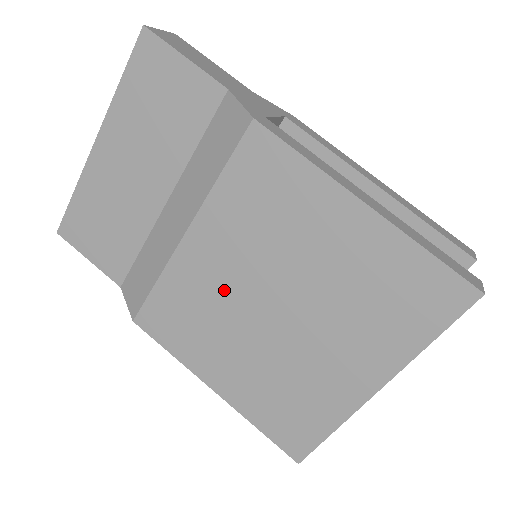
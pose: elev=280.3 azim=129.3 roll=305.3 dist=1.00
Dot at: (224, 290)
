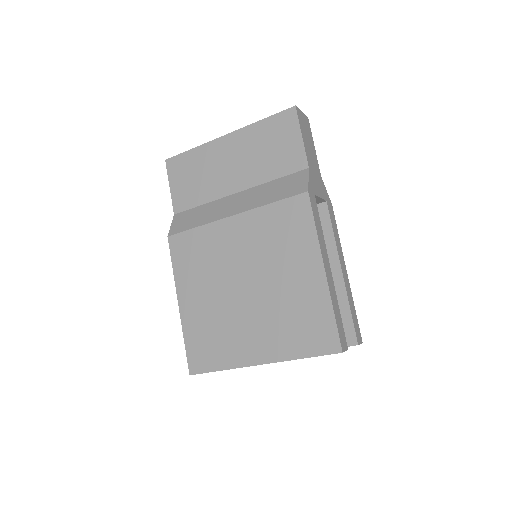
Dot at: (228, 258)
